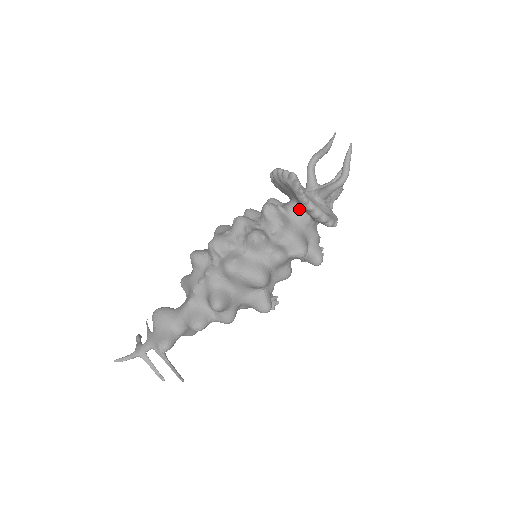
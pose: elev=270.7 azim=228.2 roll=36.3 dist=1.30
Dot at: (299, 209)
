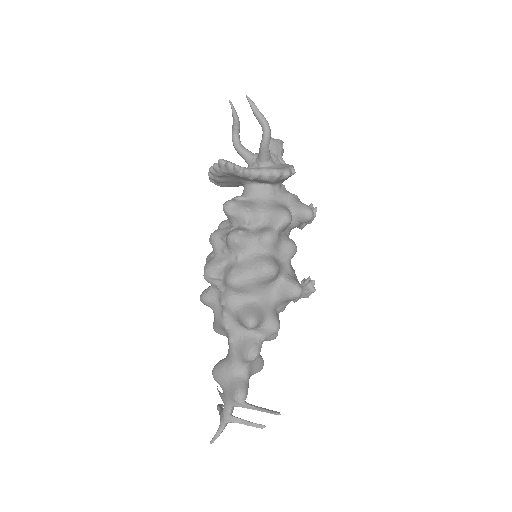
Dot at: (254, 186)
